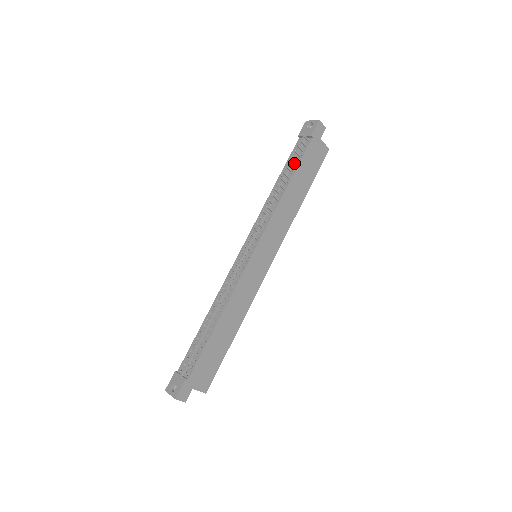
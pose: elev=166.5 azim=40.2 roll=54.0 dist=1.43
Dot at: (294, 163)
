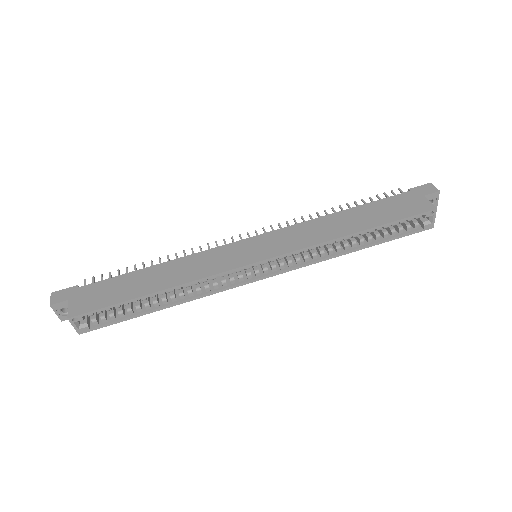
Dot at: occluded
